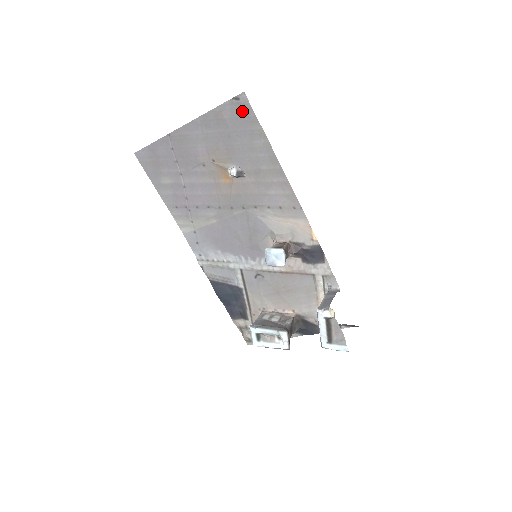
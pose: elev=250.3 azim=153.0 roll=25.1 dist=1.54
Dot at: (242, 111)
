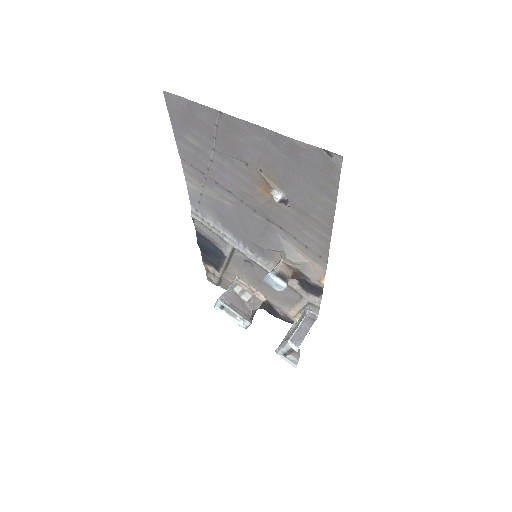
Dot at: (327, 166)
